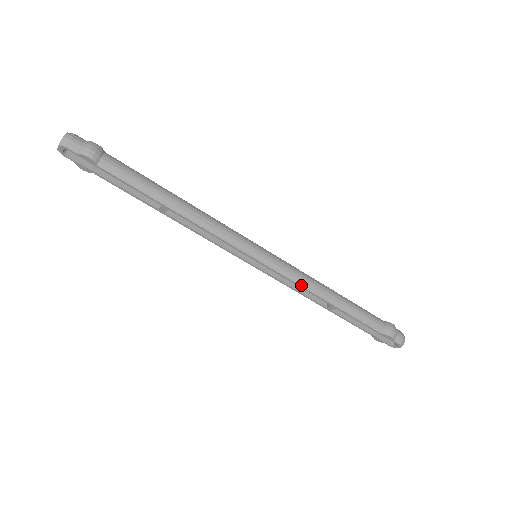
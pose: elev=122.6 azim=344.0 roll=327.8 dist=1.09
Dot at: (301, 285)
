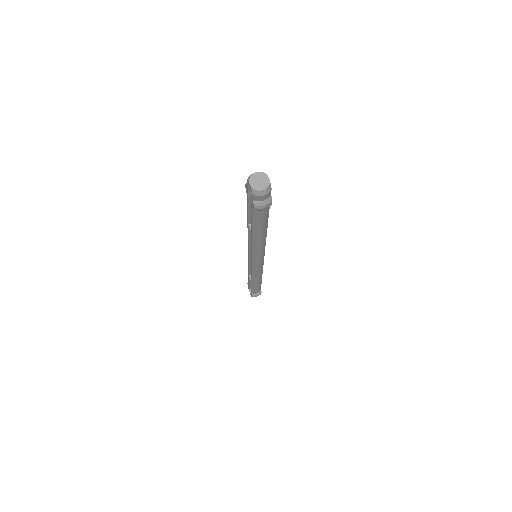
Dot at: (252, 275)
